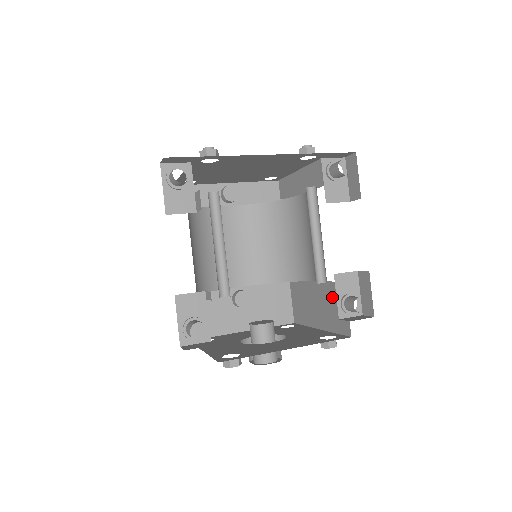
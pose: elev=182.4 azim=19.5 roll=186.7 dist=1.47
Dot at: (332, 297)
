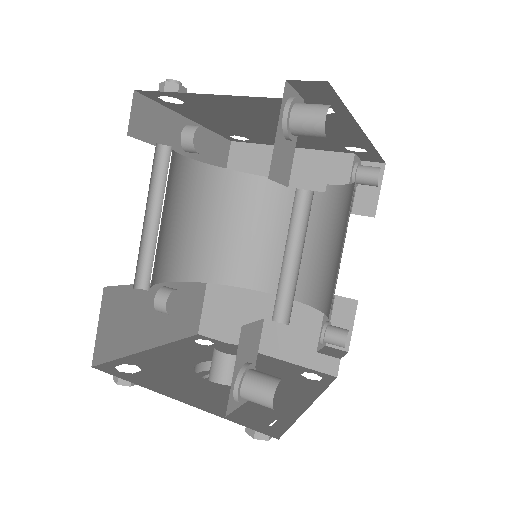
Dot at: (312, 323)
